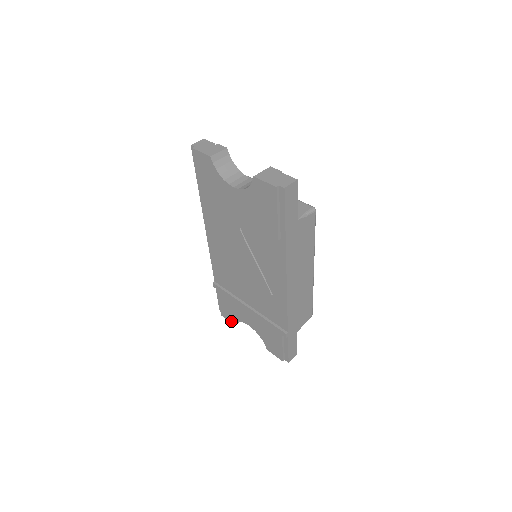
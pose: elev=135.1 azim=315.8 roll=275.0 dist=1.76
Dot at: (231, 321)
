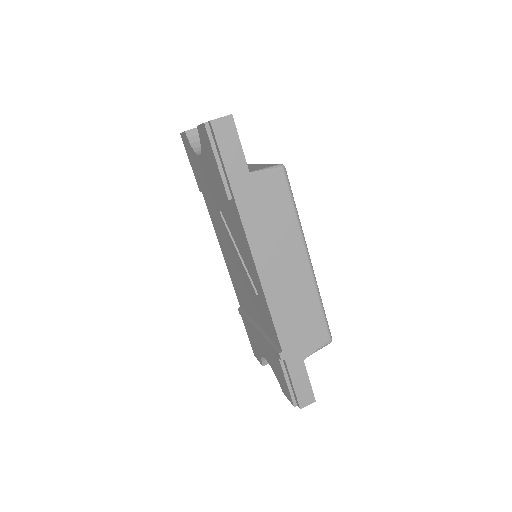
Dot at: (259, 360)
